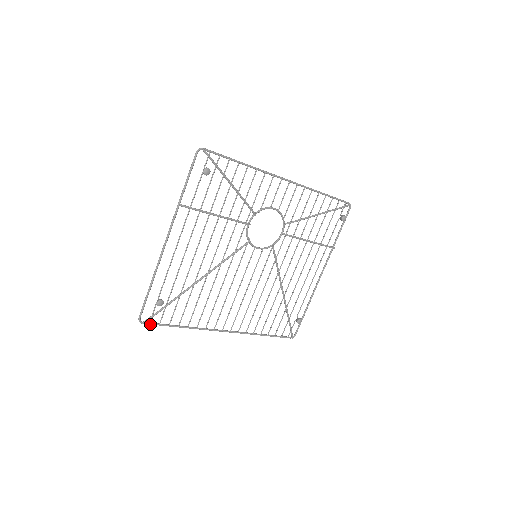
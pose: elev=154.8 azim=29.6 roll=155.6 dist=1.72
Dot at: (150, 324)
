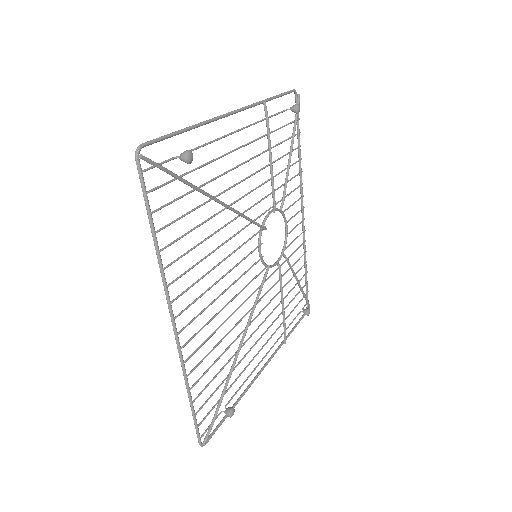
Dot at: (141, 174)
